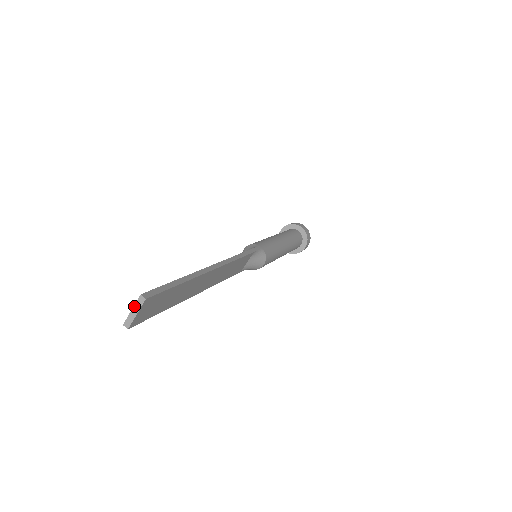
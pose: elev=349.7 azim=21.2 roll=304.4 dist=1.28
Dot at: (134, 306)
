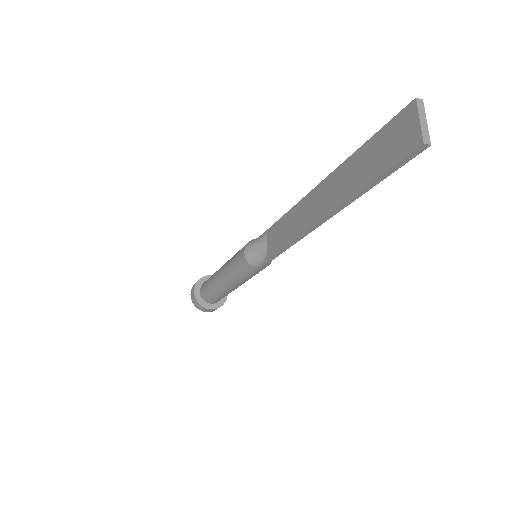
Dot at: (419, 114)
